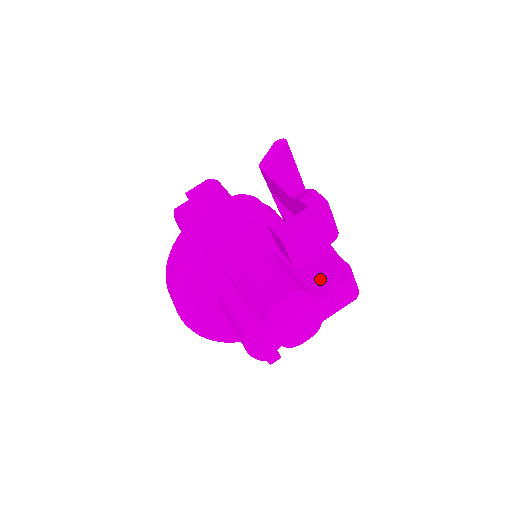
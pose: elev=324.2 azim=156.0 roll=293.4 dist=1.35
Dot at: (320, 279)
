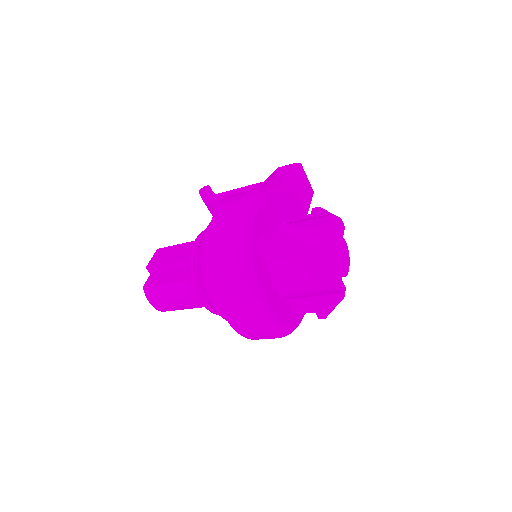
Dot at: occluded
